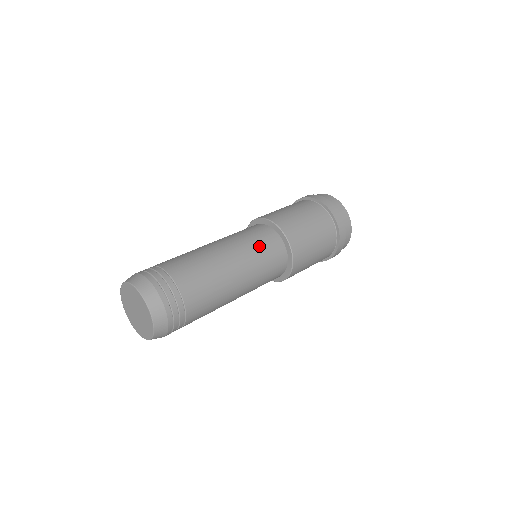
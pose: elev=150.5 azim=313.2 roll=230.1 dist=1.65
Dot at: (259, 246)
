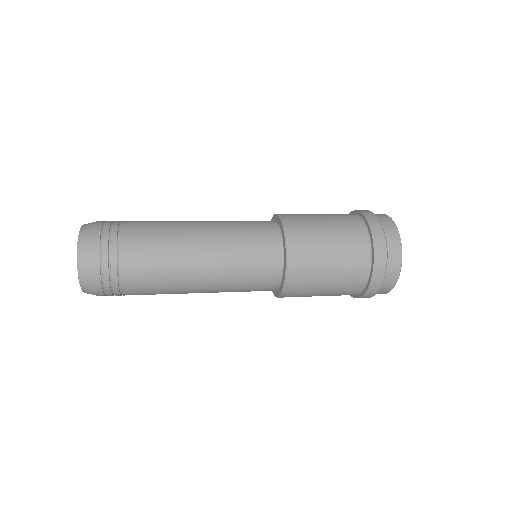
Dot at: (247, 257)
